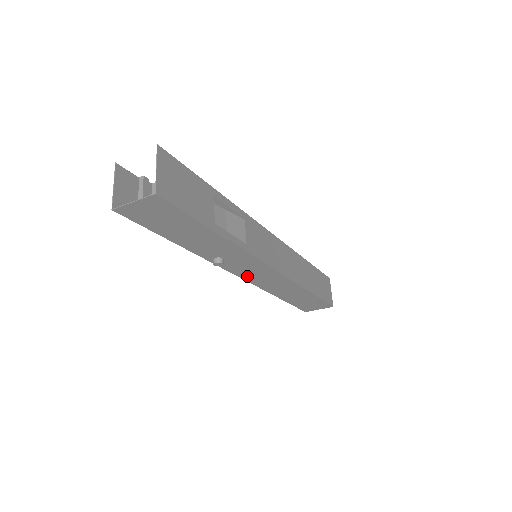
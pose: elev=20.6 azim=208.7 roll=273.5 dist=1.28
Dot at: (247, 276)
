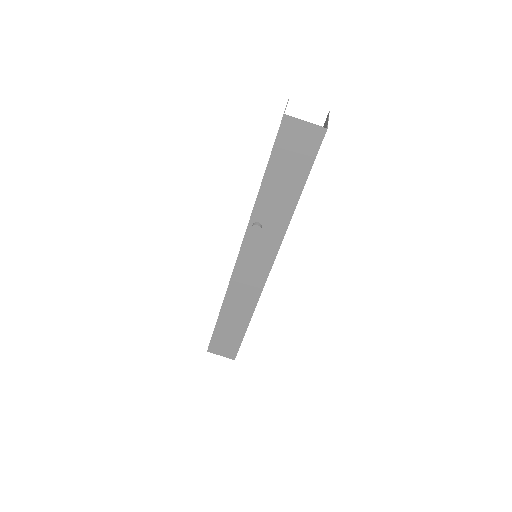
Dot at: (242, 264)
